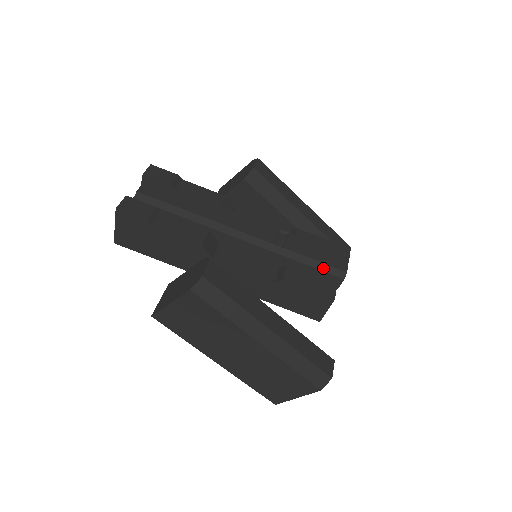
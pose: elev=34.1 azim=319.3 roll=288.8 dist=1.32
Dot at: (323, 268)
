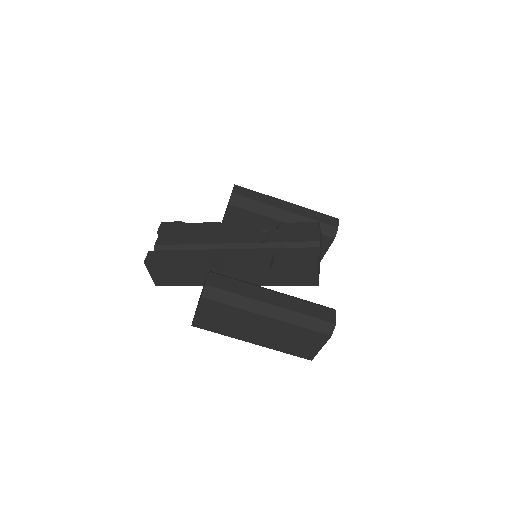
Dot at: (301, 245)
